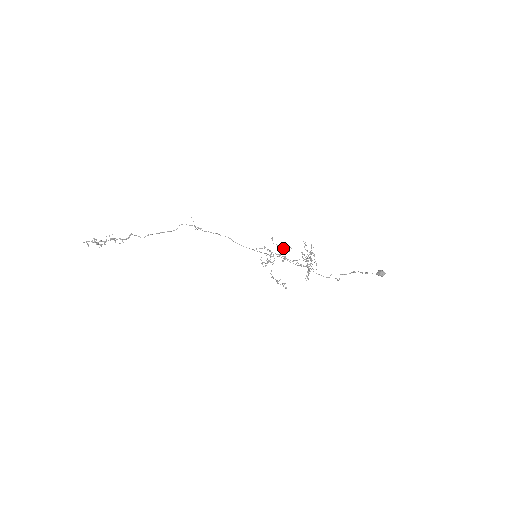
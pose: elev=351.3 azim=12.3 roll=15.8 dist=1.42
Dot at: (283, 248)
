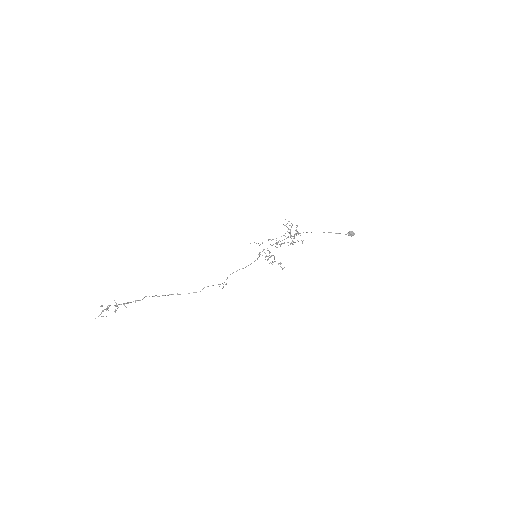
Dot at: occluded
